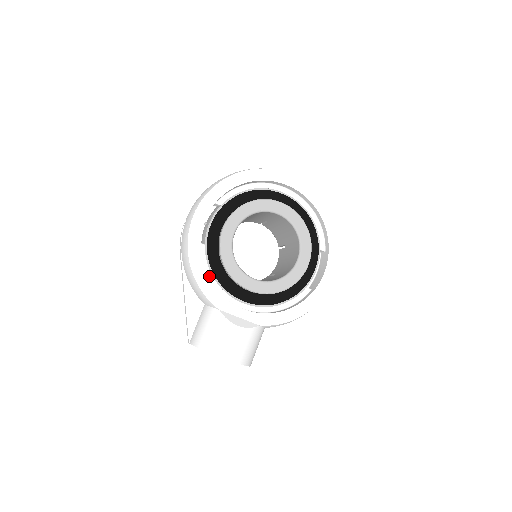
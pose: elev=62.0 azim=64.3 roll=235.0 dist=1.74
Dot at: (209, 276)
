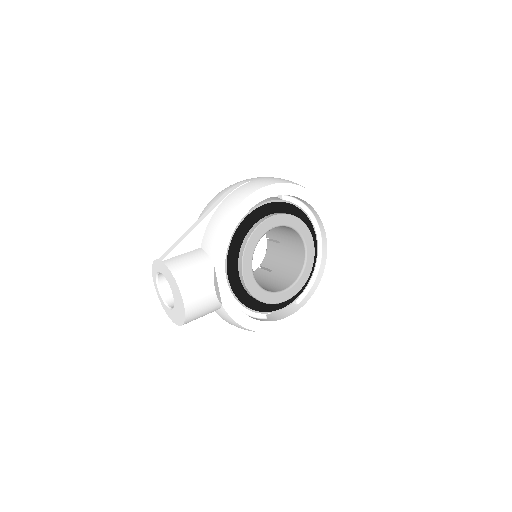
Dot at: occluded
